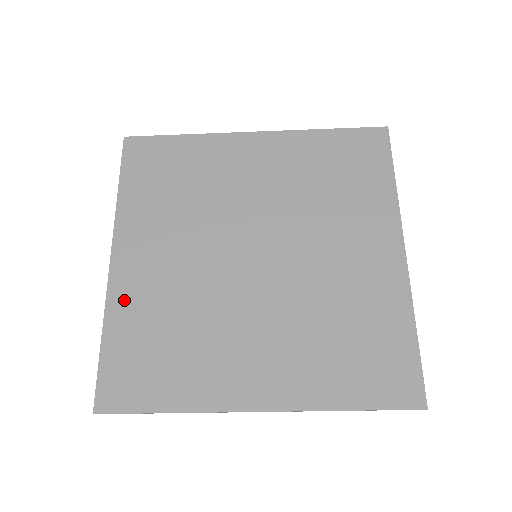
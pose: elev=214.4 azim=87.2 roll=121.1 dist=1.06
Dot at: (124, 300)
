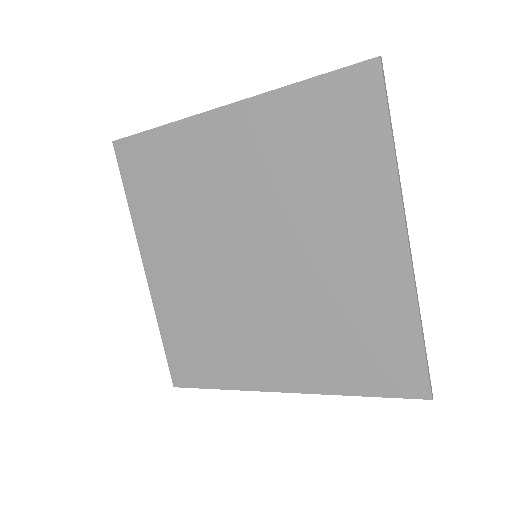
Dot at: (165, 304)
